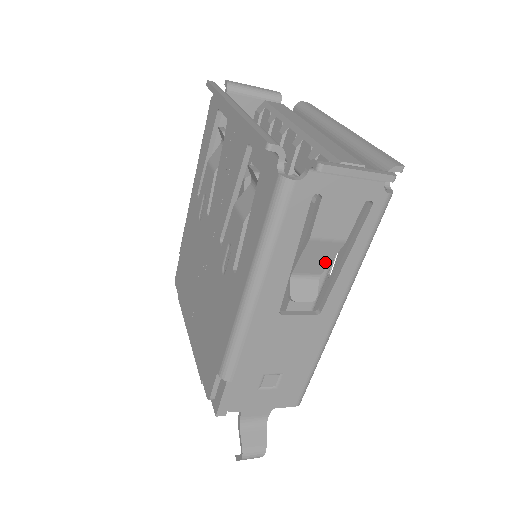
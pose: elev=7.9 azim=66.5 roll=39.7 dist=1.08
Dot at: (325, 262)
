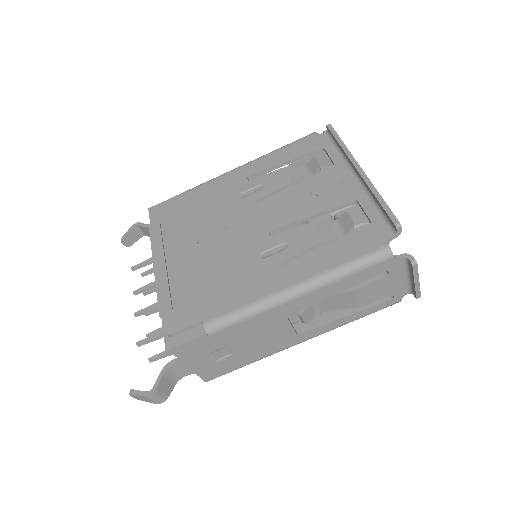
Dot at: (335, 307)
